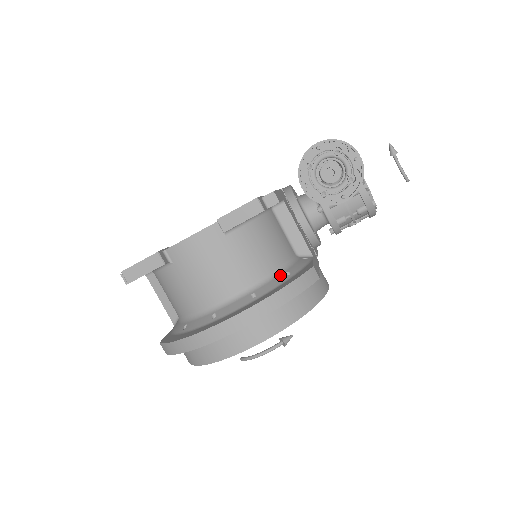
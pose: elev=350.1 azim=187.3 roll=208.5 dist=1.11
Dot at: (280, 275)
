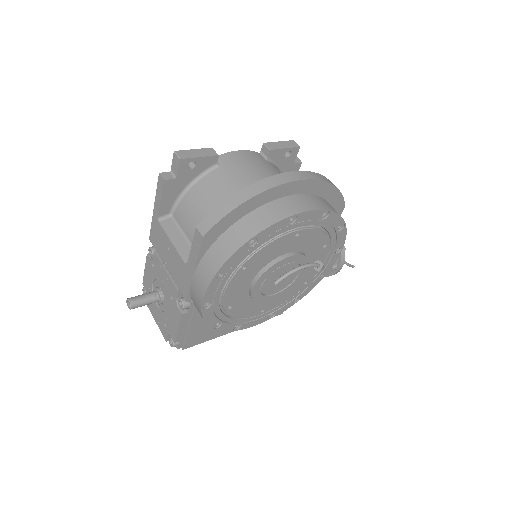
Dot at: occluded
